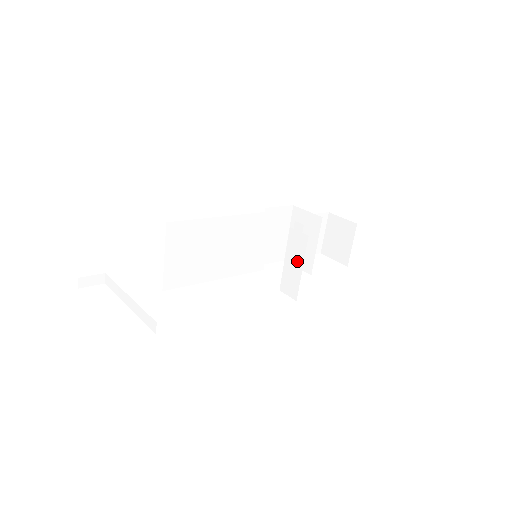
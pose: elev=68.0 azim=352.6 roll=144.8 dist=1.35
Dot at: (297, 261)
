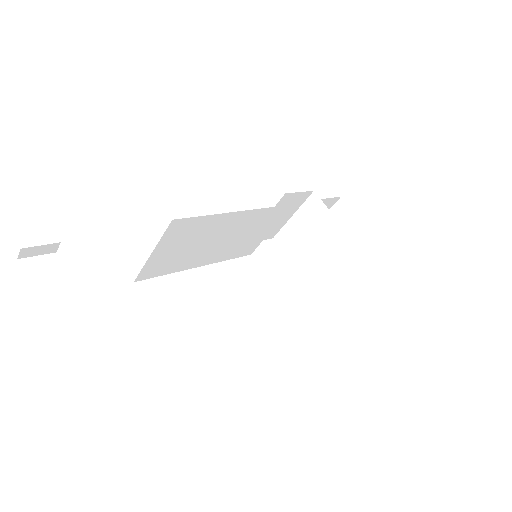
Dot at: (305, 290)
